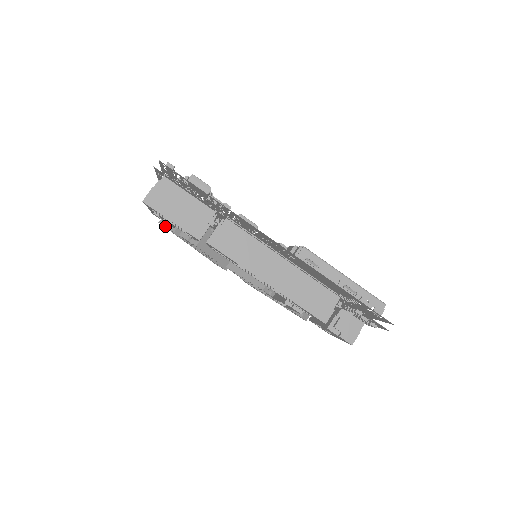
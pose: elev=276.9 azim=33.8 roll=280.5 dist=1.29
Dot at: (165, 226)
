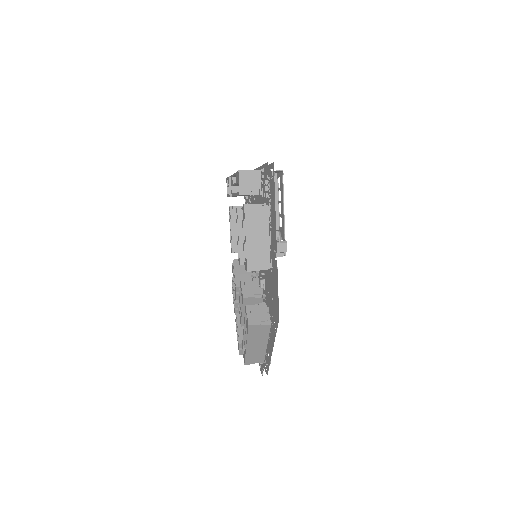
Dot at: occluded
